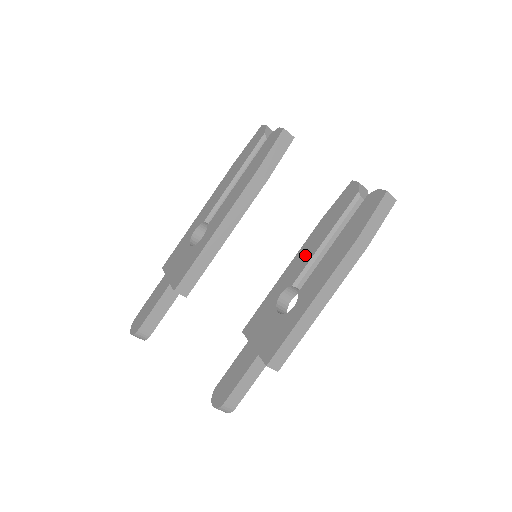
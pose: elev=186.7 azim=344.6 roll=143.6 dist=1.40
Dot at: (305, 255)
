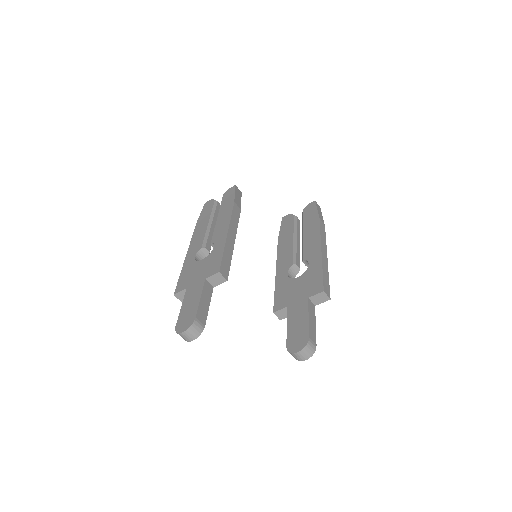
Dot at: (286, 252)
